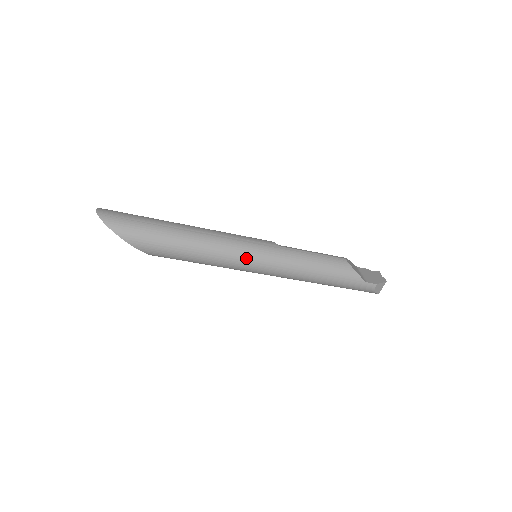
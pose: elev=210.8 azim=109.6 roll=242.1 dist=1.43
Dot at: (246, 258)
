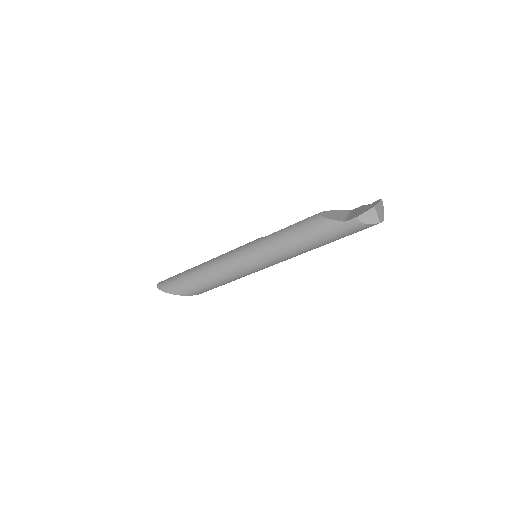
Dot at: (239, 263)
